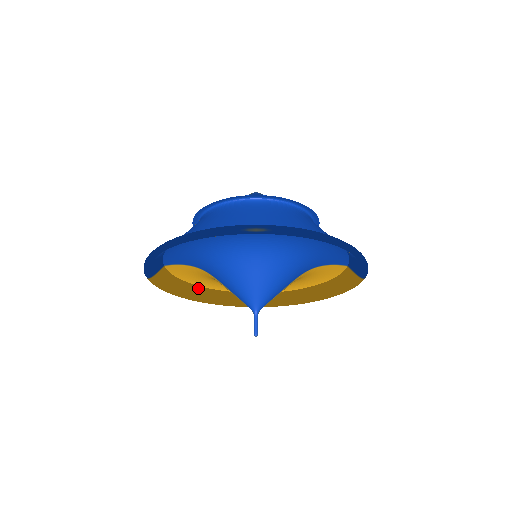
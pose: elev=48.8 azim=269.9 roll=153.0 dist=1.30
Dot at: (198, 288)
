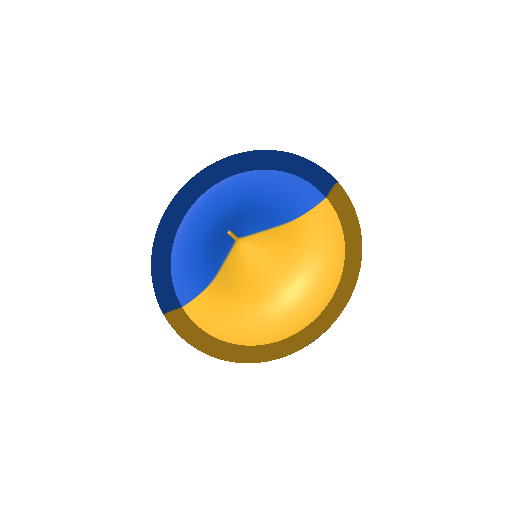
Dot at: (235, 347)
